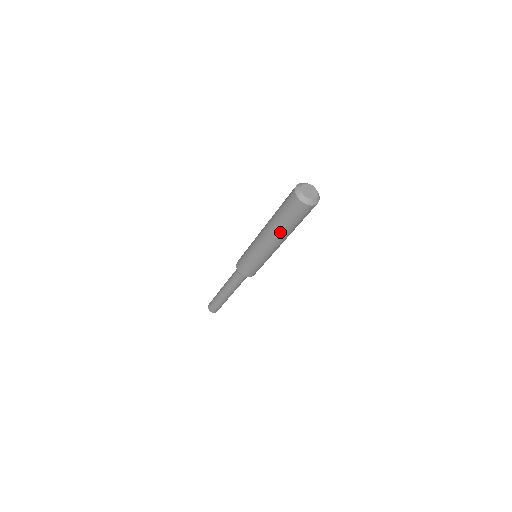
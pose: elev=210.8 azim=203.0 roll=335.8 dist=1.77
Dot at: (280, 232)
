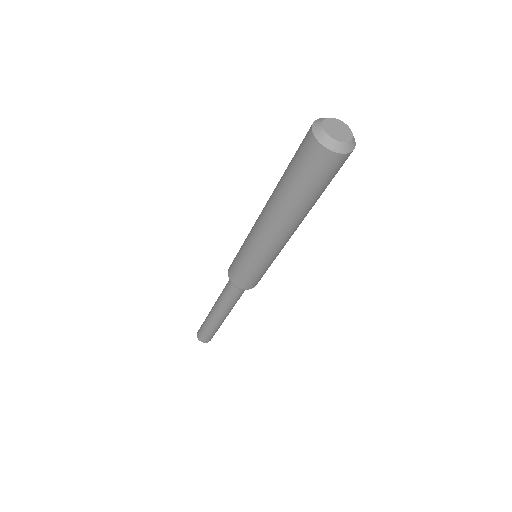
Dot at: (304, 212)
